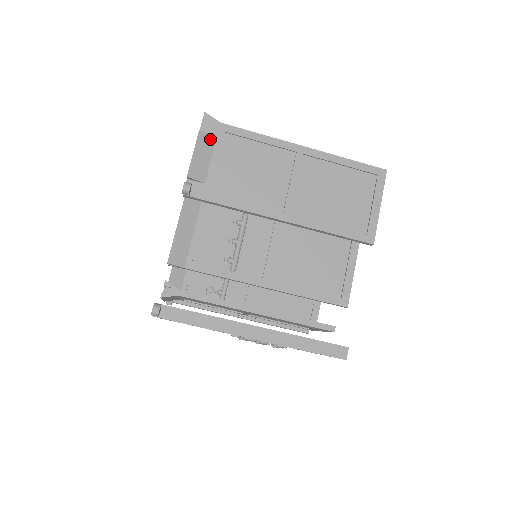
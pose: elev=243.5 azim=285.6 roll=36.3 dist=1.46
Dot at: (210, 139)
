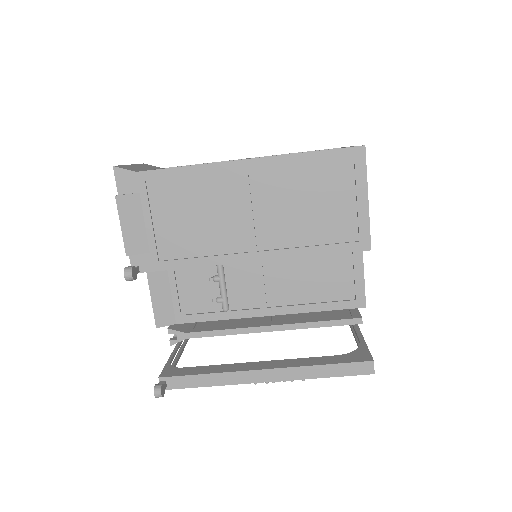
Dot at: (133, 199)
